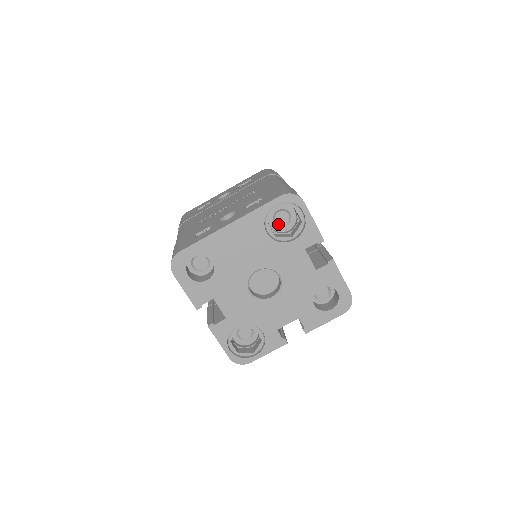
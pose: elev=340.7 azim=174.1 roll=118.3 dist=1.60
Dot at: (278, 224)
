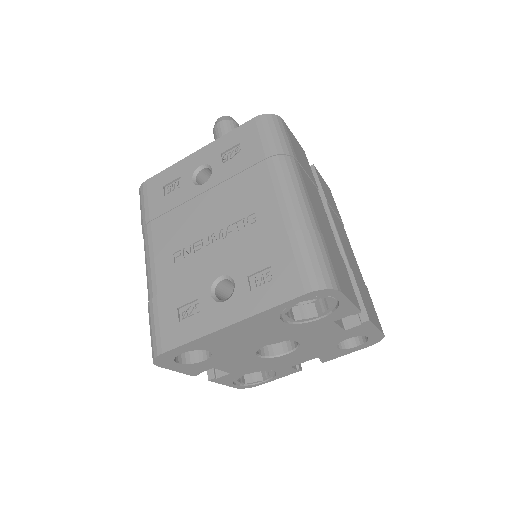
Dot at: occluded
